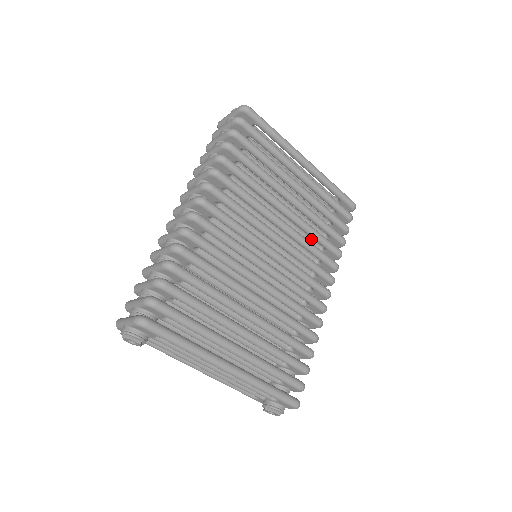
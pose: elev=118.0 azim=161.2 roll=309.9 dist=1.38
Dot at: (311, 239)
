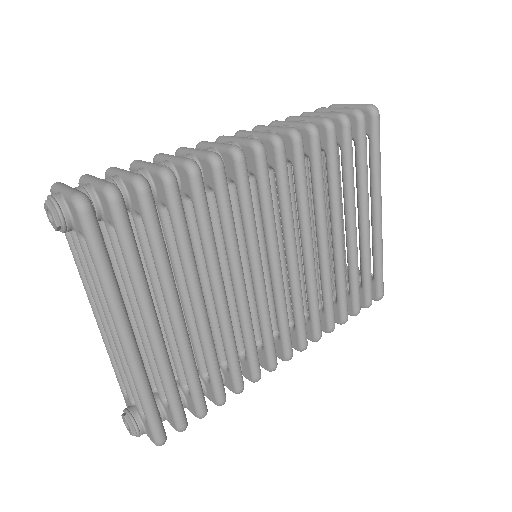
Dot at: (318, 290)
